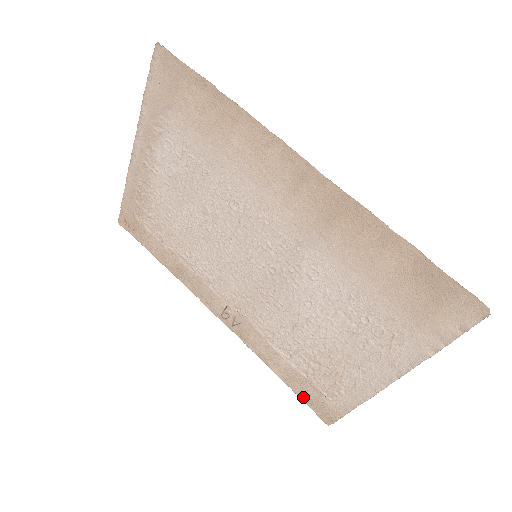
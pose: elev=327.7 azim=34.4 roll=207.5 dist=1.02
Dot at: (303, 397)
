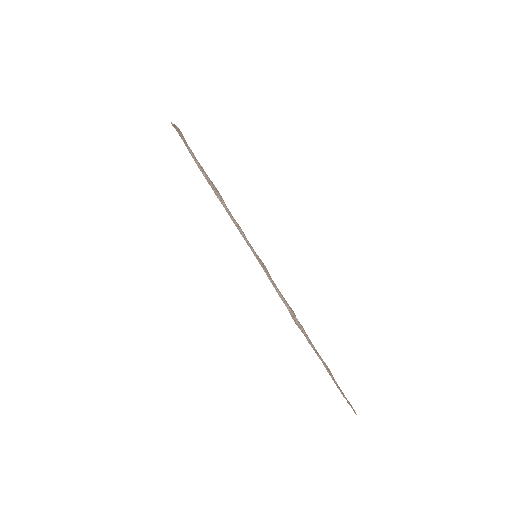
Dot at: occluded
